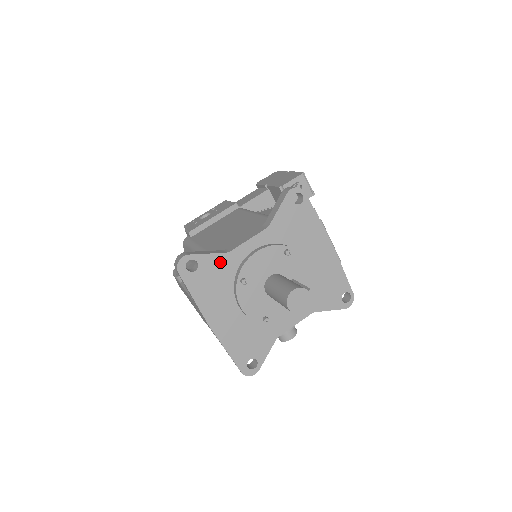
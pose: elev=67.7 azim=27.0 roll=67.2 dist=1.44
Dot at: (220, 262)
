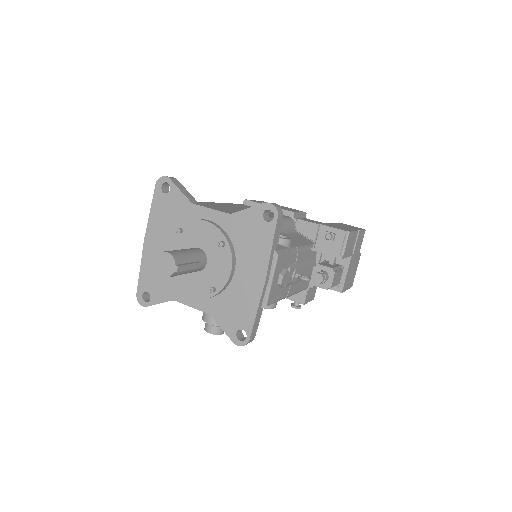
Dot at: (182, 204)
